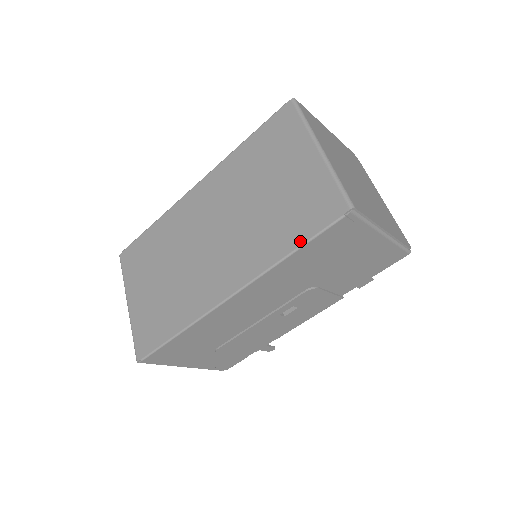
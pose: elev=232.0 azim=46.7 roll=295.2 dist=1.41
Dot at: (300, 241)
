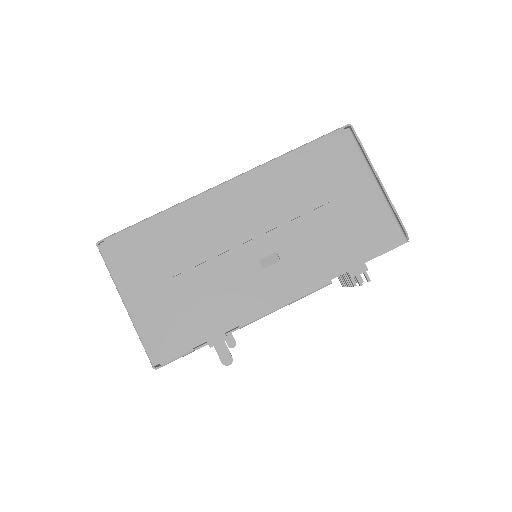
Dot at: (303, 146)
